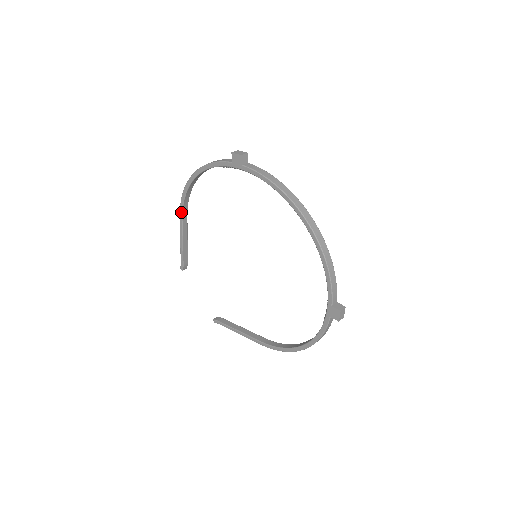
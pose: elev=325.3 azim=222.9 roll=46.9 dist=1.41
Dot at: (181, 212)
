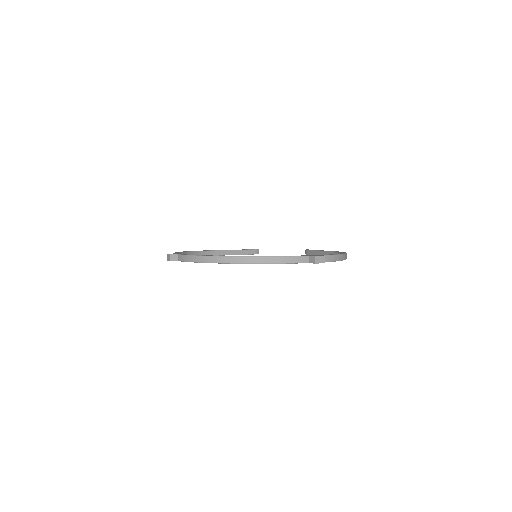
Dot at: occluded
